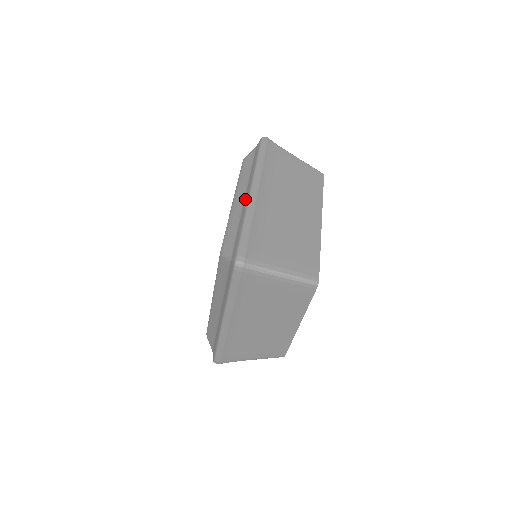
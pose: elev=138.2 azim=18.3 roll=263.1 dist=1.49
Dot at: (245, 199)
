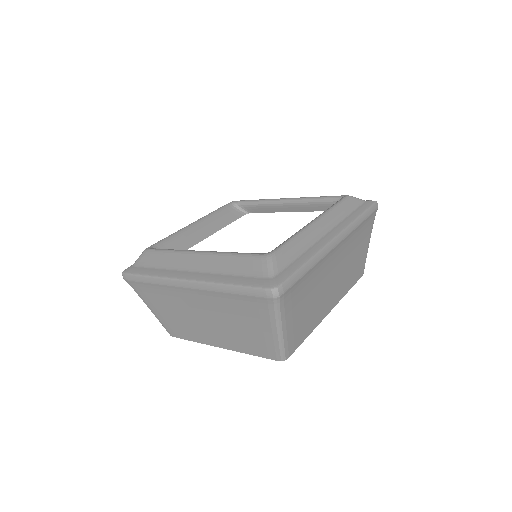
Dot at: (325, 237)
